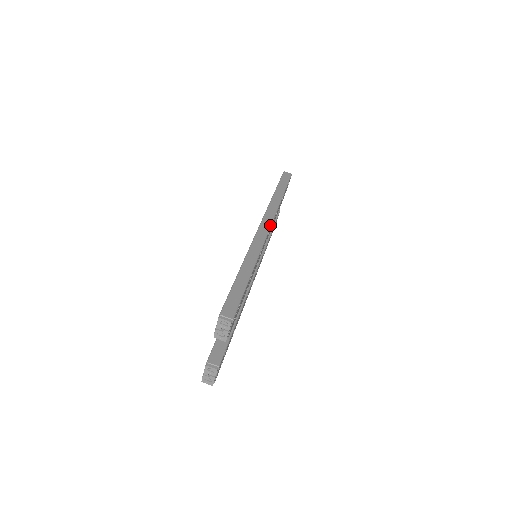
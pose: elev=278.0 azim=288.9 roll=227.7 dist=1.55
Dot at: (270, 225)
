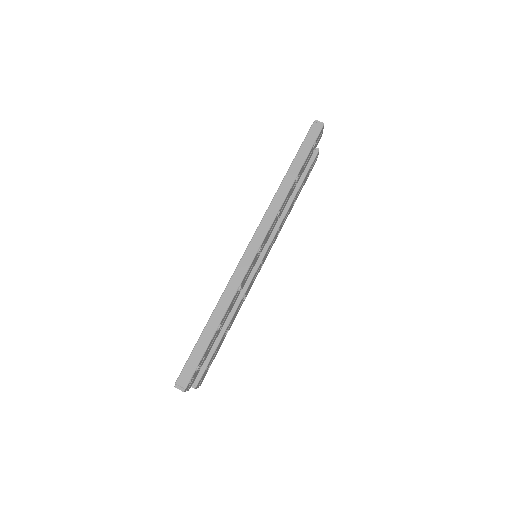
Dot at: (260, 244)
